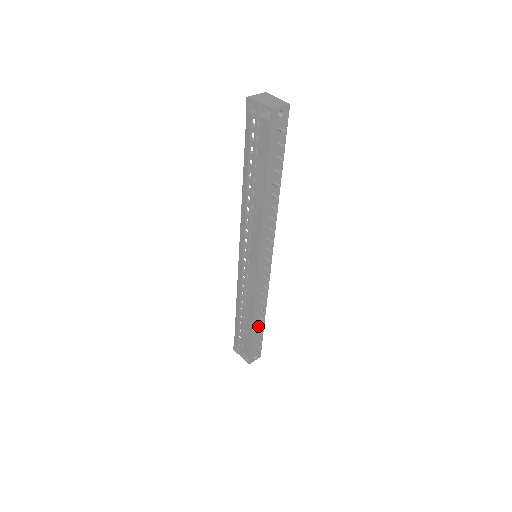
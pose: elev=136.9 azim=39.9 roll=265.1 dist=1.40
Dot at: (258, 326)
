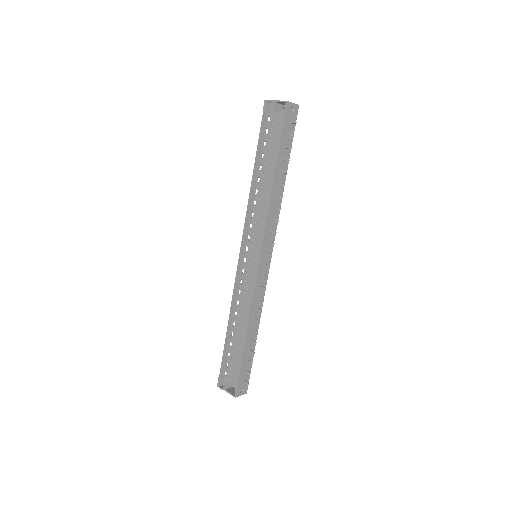
Dot at: (250, 343)
